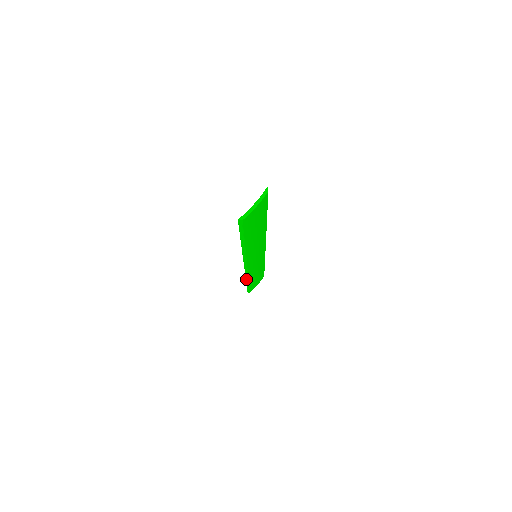
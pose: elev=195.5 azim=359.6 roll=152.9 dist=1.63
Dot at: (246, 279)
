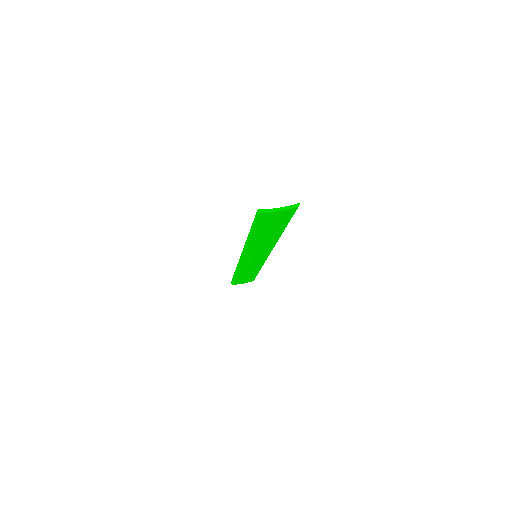
Dot at: (236, 270)
